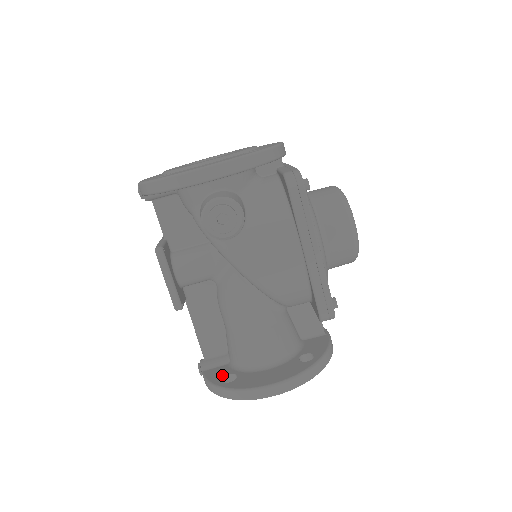
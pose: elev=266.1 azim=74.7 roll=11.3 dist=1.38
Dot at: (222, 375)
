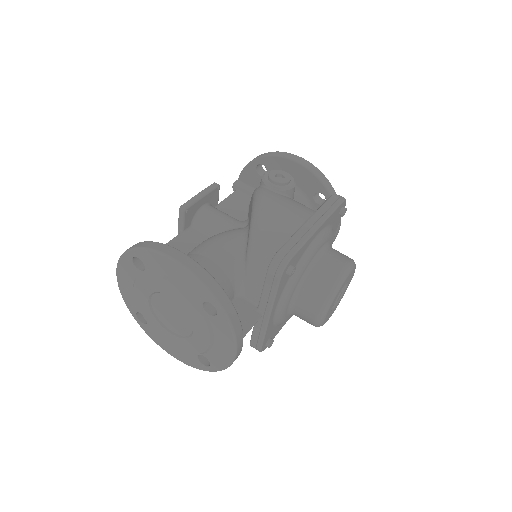
Dot at: occluded
